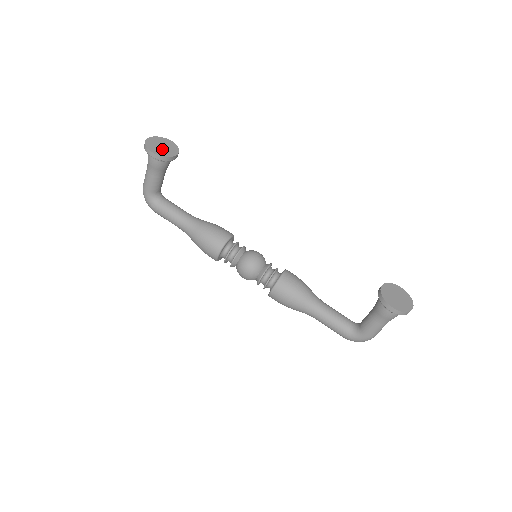
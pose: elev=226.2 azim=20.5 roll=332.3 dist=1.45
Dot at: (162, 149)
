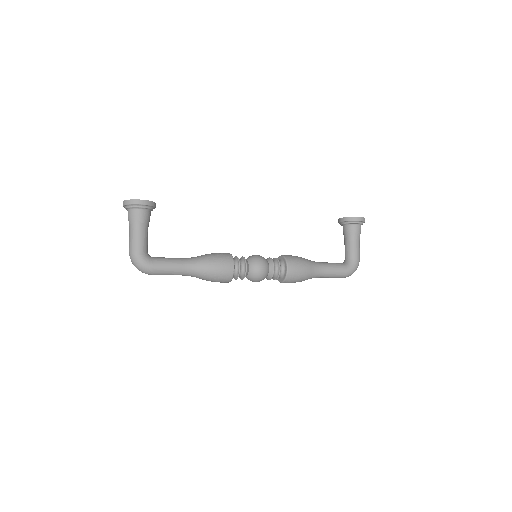
Dot at: occluded
